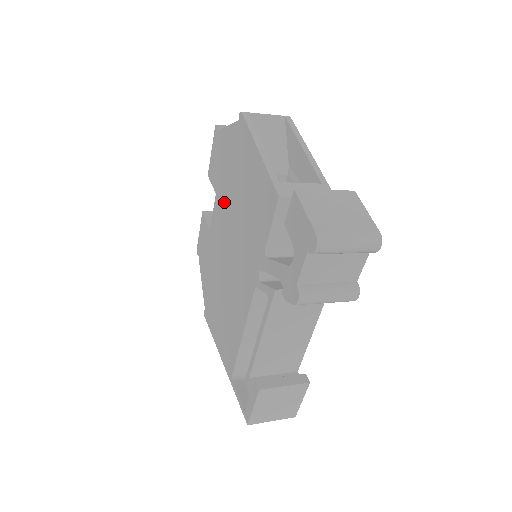
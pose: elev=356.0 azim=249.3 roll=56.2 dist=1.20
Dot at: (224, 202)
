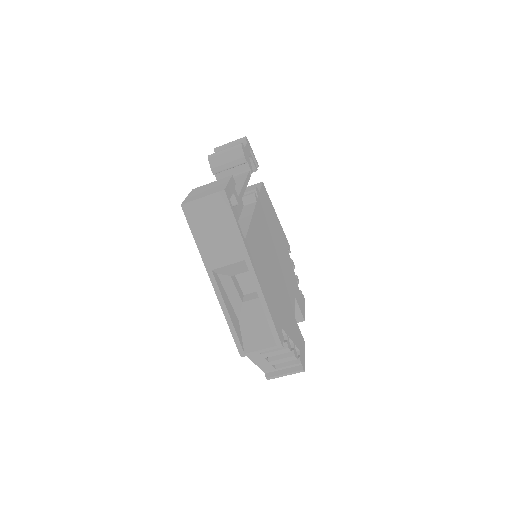
Dot at: occluded
